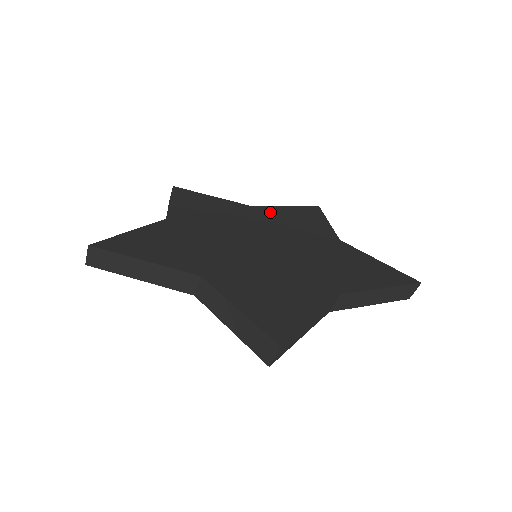
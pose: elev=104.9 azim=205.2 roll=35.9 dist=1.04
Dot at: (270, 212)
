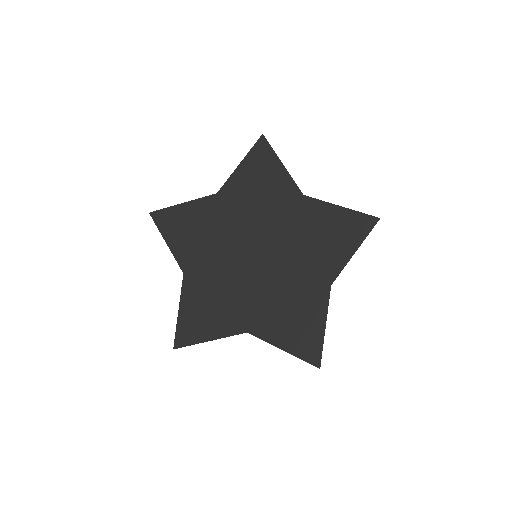
Dot at: (235, 192)
